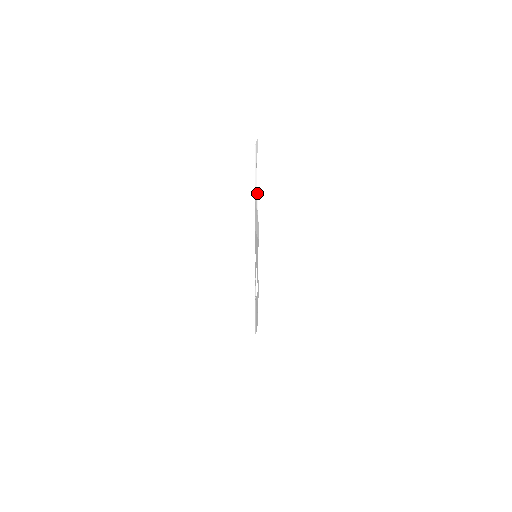
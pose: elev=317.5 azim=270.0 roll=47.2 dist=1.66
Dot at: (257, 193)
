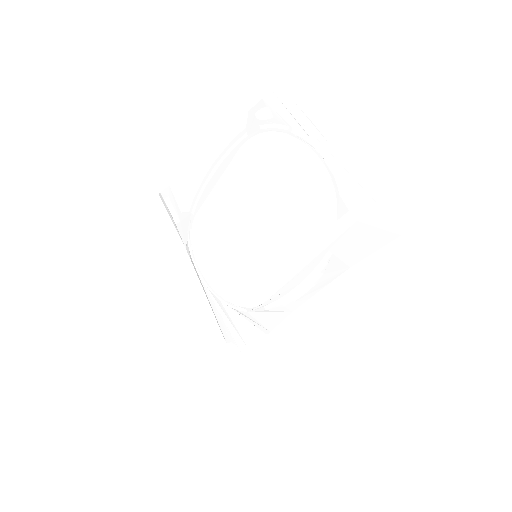
Dot at: (346, 169)
